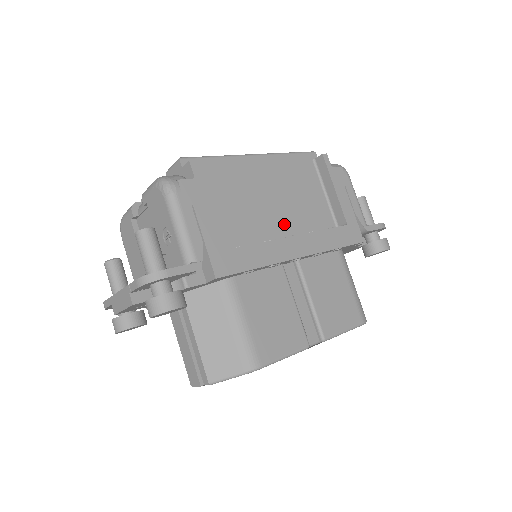
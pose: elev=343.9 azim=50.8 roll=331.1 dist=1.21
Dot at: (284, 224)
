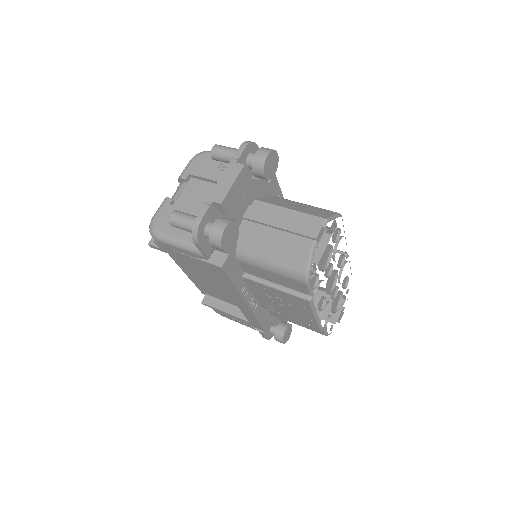
Dot at: occluded
